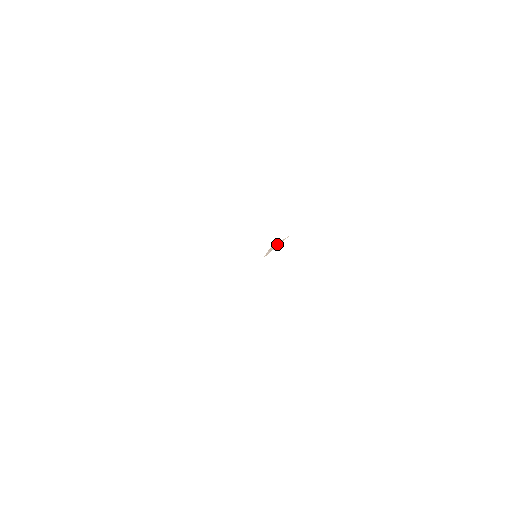
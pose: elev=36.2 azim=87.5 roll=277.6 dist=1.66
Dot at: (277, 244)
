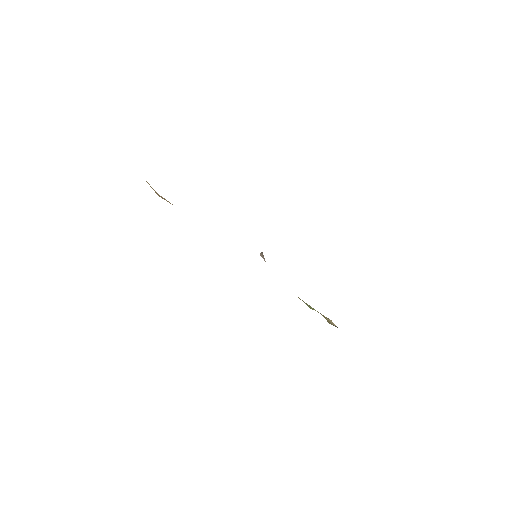
Dot at: (261, 253)
